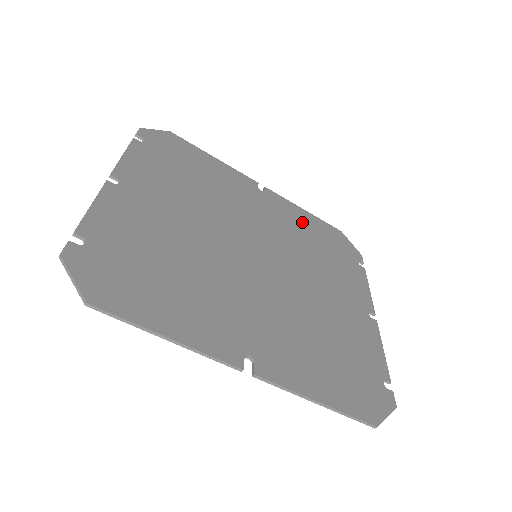
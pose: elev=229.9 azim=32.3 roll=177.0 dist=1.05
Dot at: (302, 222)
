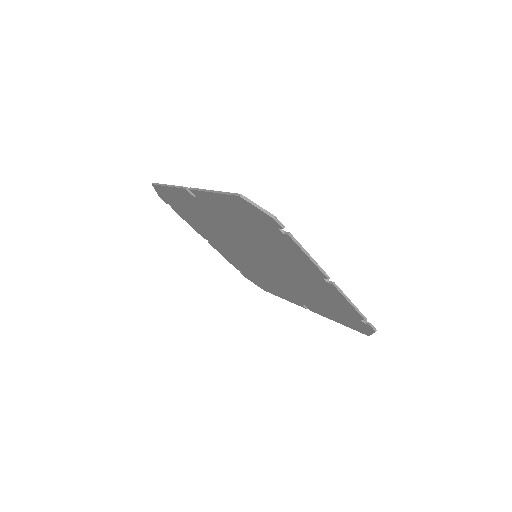
Dot at: occluded
